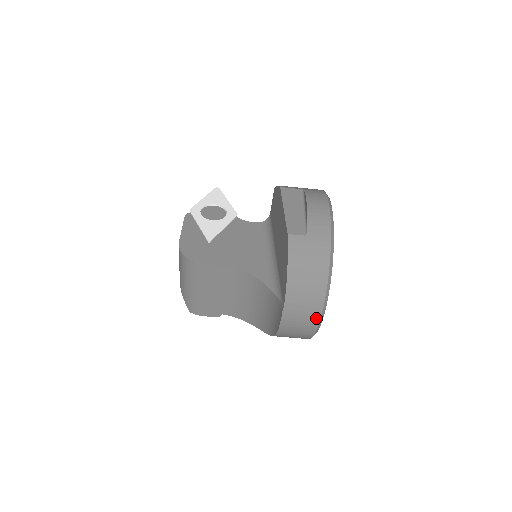
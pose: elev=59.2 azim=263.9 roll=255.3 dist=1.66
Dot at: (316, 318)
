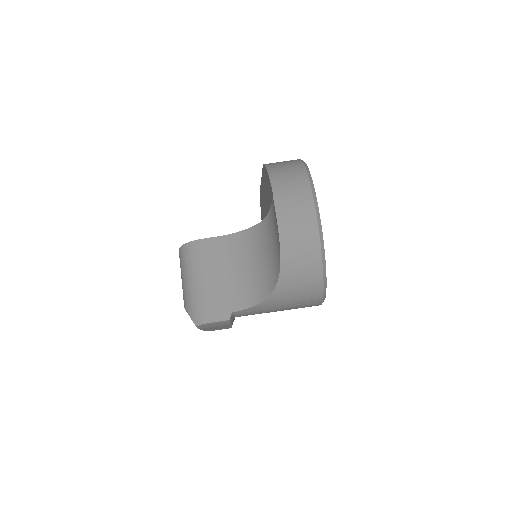
Dot at: (309, 199)
